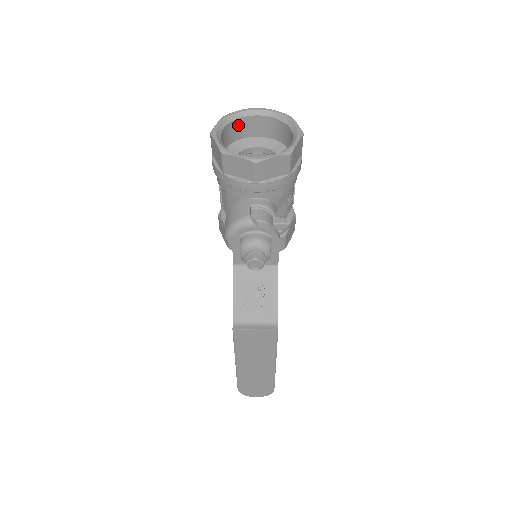
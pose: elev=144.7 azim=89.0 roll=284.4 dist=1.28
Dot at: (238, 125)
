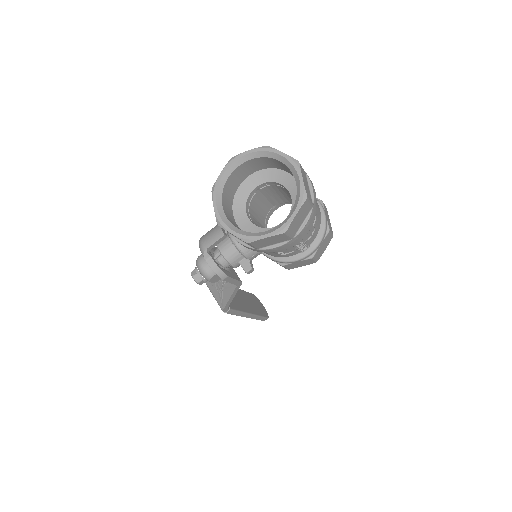
Dot at: (275, 161)
